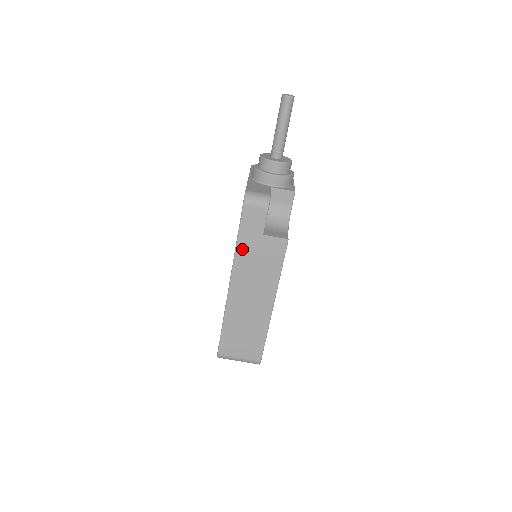
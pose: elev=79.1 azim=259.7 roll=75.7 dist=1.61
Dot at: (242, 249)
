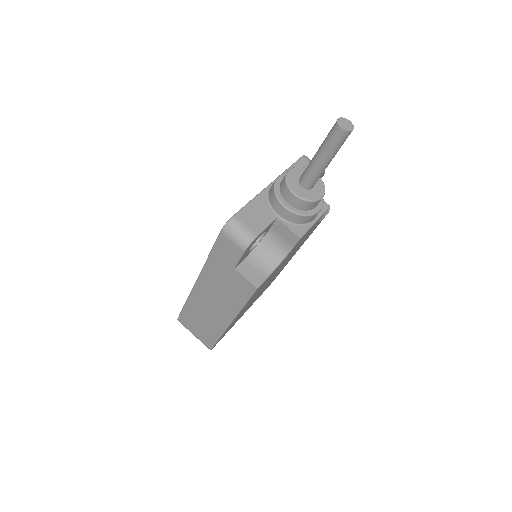
Dot at: (212, 265)
